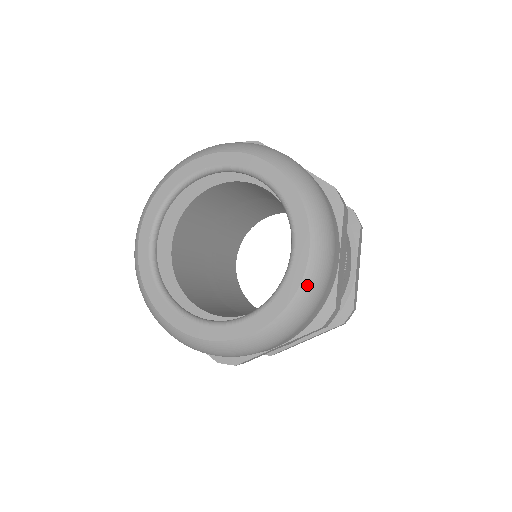
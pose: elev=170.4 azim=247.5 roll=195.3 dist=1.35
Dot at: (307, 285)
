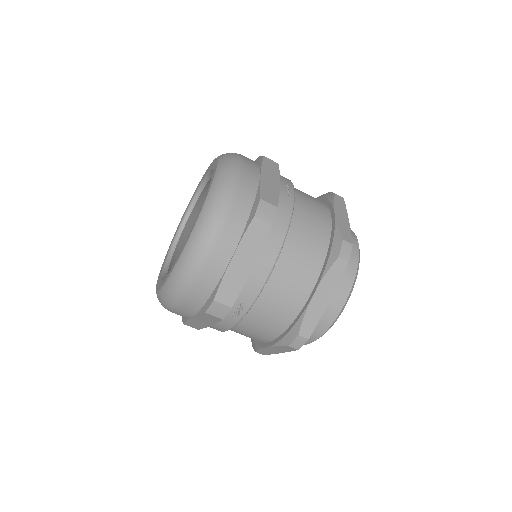
Dot at: (216, 183)
